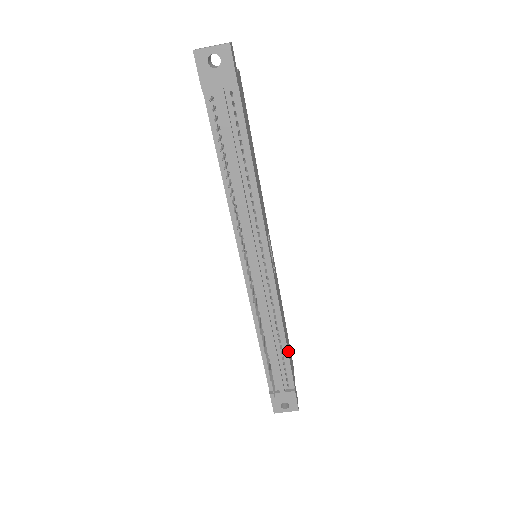
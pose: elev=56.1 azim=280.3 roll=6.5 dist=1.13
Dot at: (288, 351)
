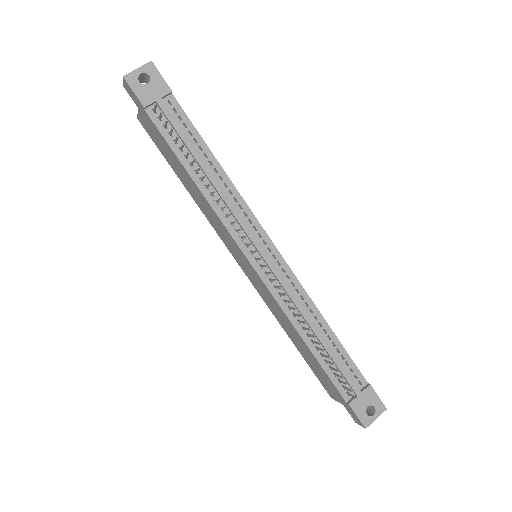
Dot at: (338, 343)
